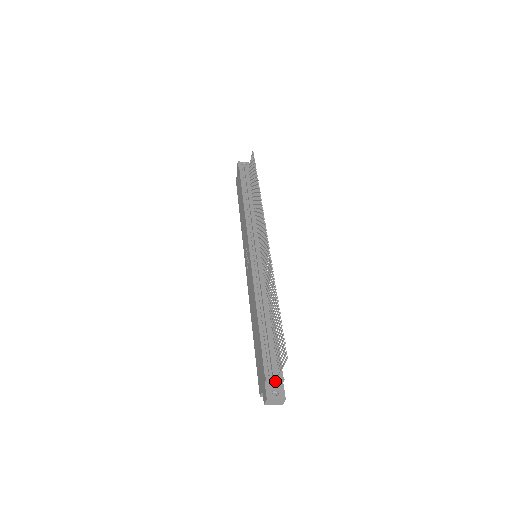
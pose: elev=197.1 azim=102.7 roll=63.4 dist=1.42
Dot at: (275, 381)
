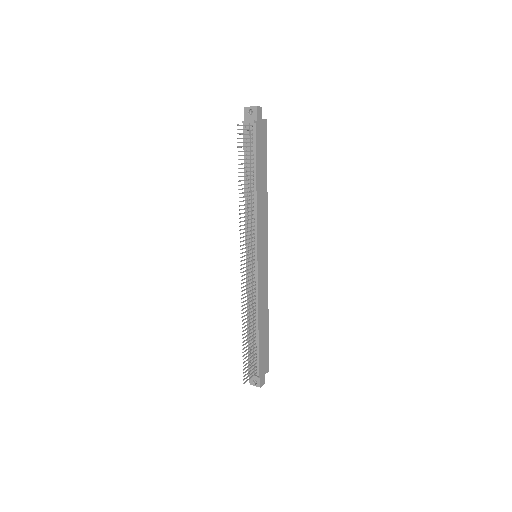
Dot at: (254, 376)
